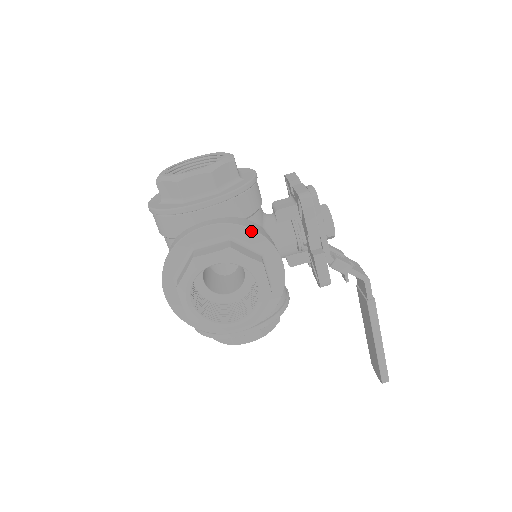
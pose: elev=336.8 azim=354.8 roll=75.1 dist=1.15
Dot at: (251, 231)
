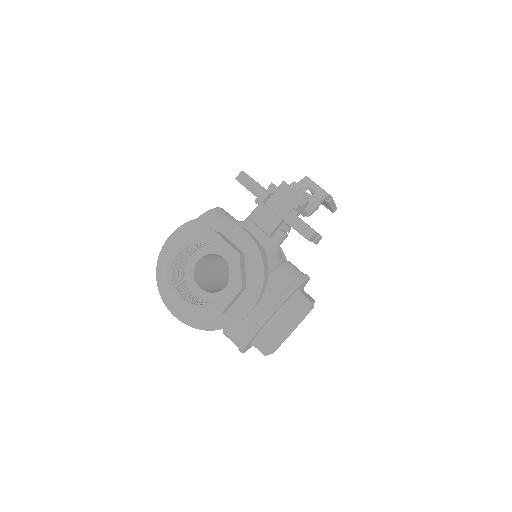
Dot at: (292, 293)
